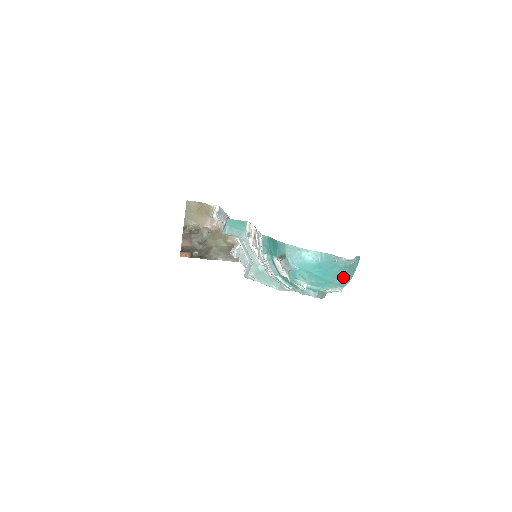
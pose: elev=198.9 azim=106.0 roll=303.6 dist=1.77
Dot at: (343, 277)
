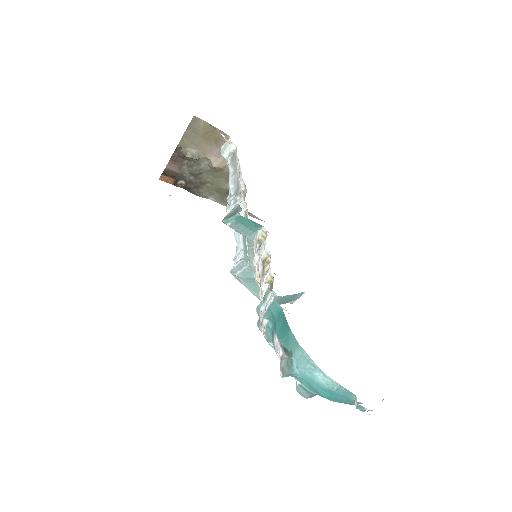
Dot at: (352, 404)
